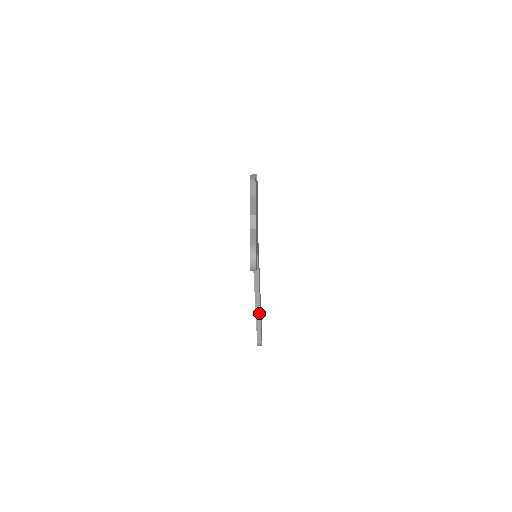
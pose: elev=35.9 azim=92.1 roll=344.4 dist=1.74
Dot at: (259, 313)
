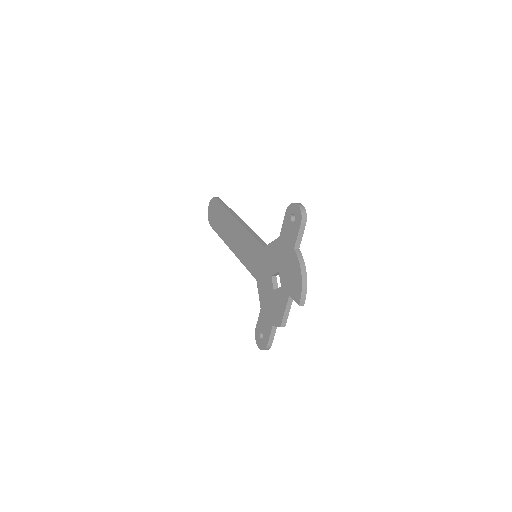
Dot at: occluded
